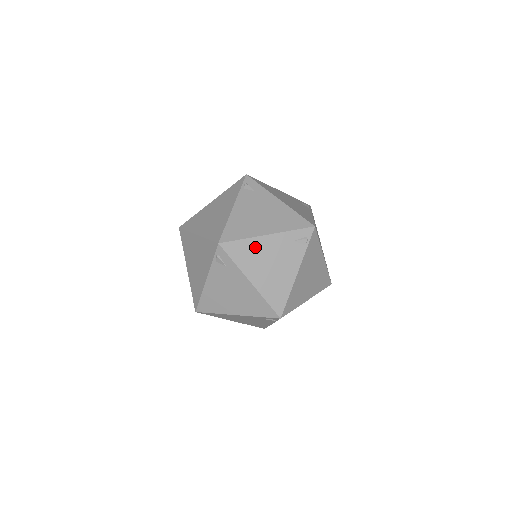
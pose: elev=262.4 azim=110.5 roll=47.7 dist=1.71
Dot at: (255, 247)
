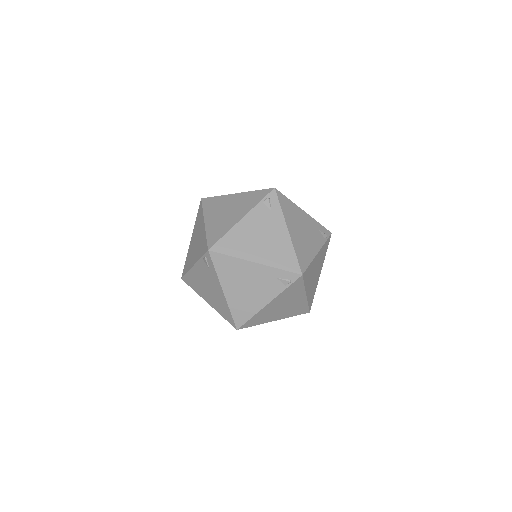
Dot at: (239, 267)
